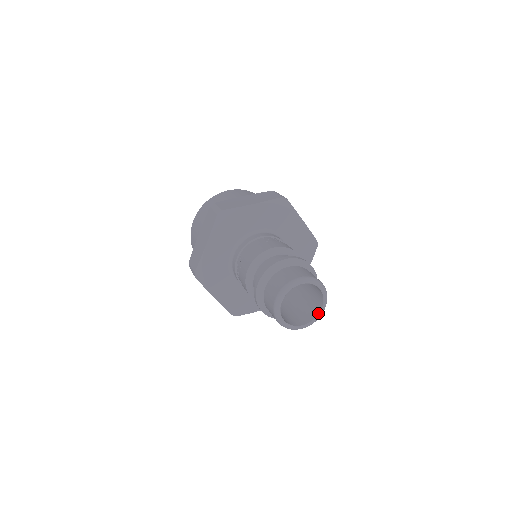
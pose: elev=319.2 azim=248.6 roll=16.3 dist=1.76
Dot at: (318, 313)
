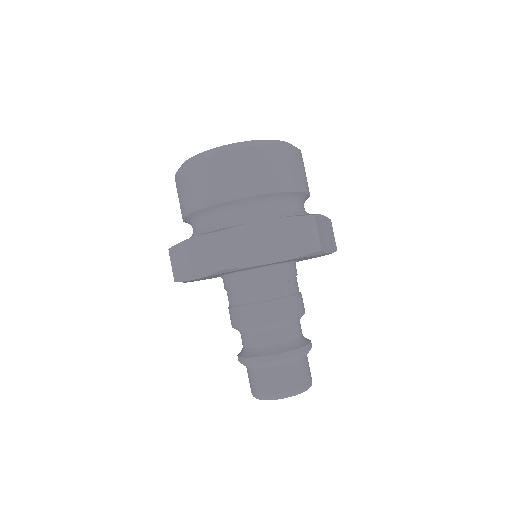
Dot at: occluded
